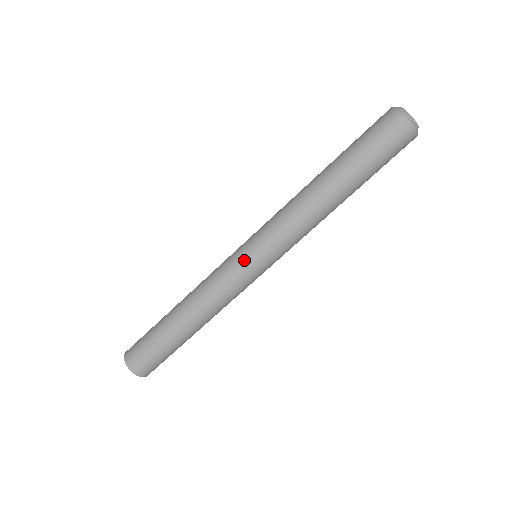
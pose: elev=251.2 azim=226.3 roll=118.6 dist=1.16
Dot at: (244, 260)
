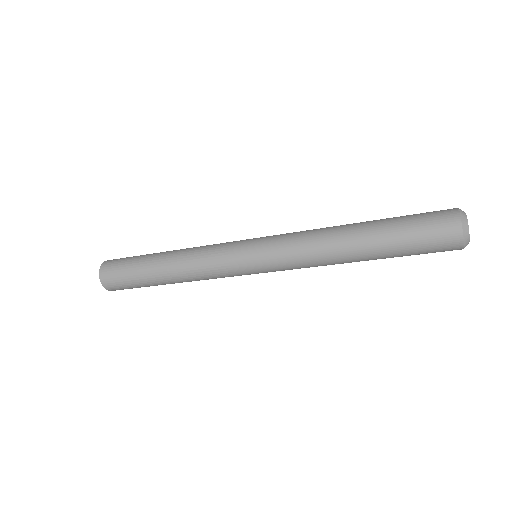
Dot at: occluded
